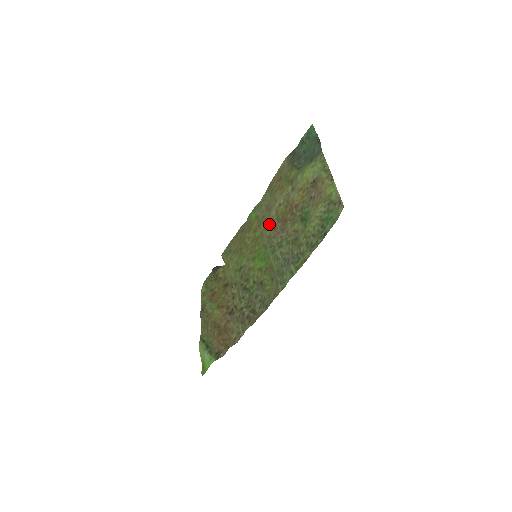
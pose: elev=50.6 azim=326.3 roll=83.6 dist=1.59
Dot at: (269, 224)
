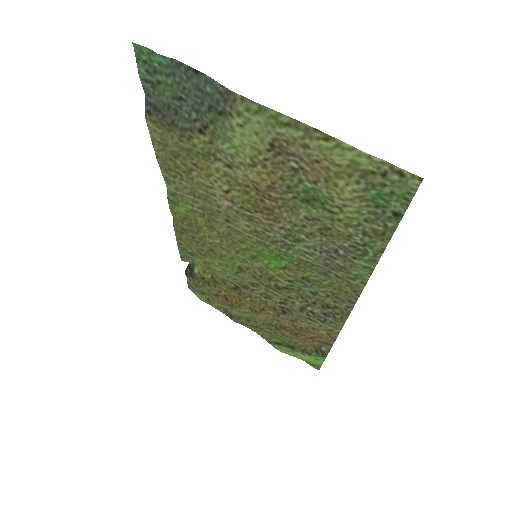
Dot at: (233, 218)
